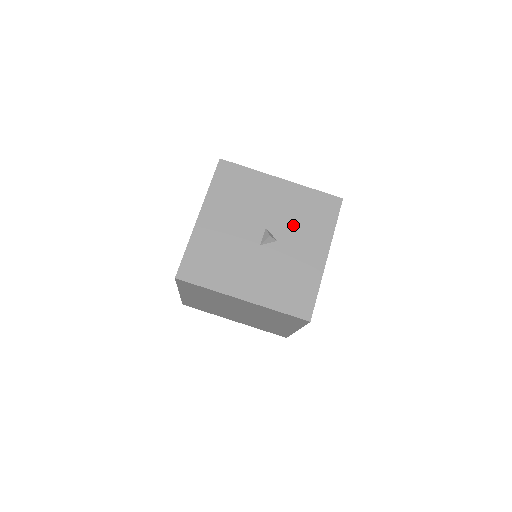
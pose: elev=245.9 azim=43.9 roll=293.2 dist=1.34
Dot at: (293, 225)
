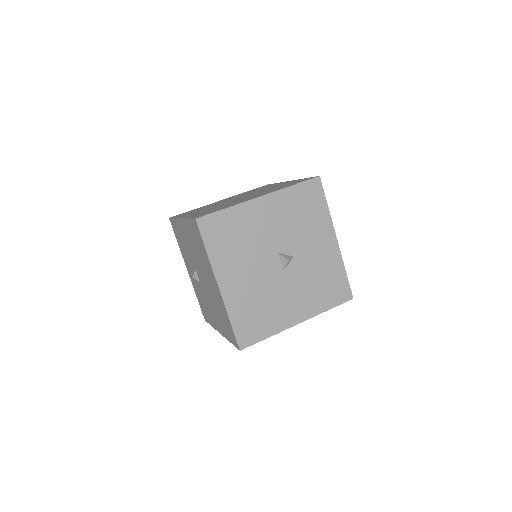
Dot at: (297, 233)
